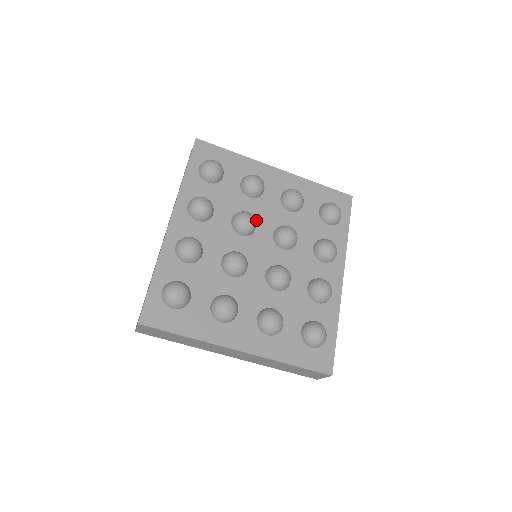
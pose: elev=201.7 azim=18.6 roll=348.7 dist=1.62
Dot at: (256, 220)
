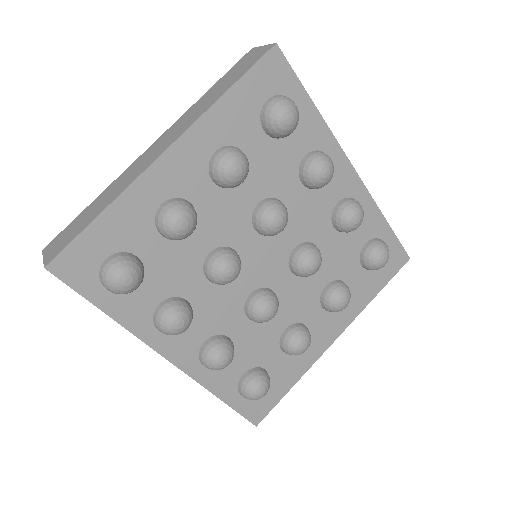
Dot at: (226, 244)
